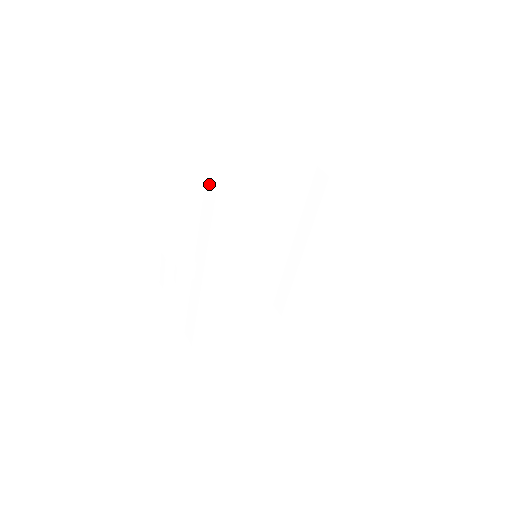
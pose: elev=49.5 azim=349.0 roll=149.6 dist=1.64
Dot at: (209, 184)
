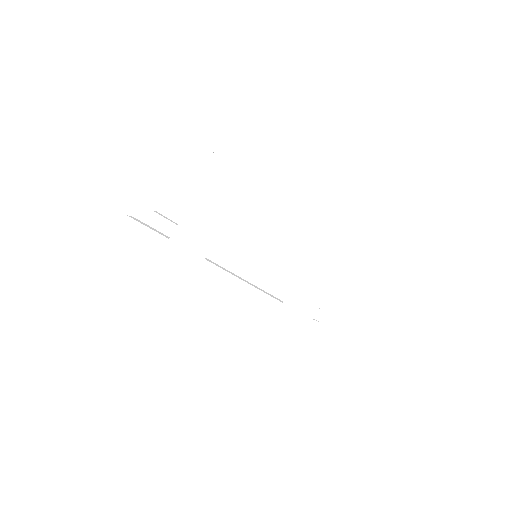
Dot at: (250, 90)
